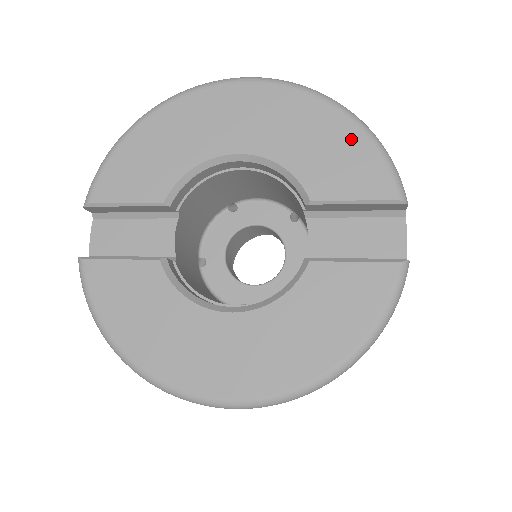
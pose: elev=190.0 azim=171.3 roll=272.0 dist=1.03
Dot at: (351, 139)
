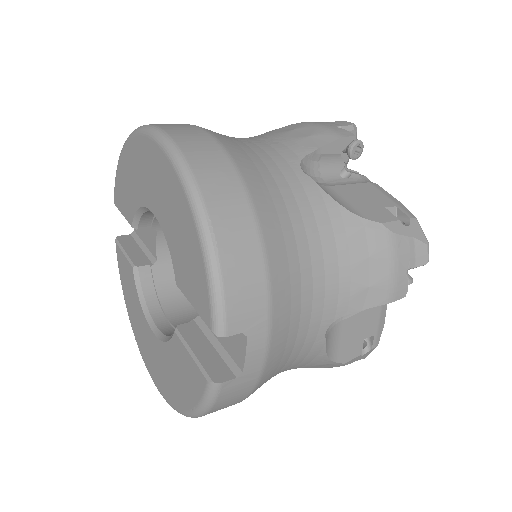
Dot at: (194, 246)
